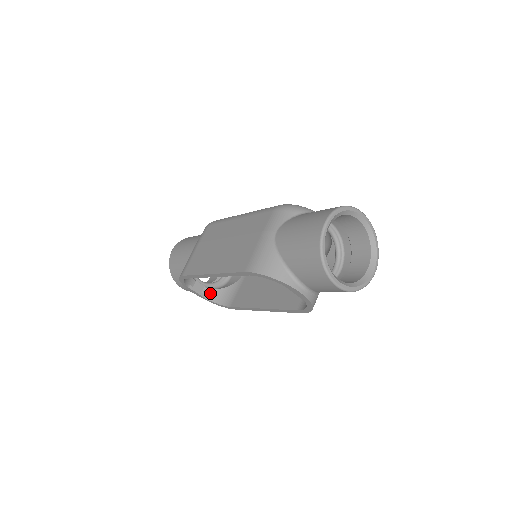
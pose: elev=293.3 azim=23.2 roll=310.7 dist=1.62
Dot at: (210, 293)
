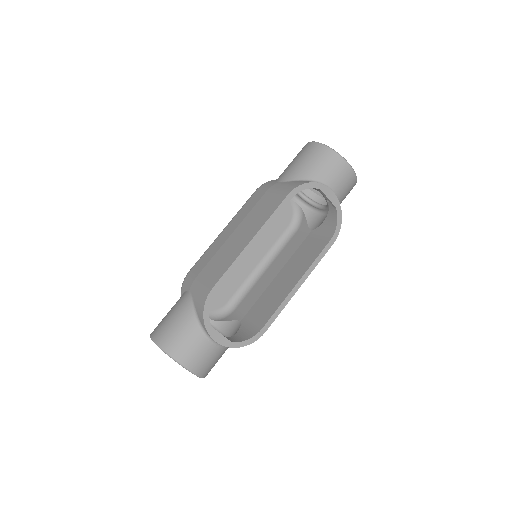
Dot at: (229, 339)
